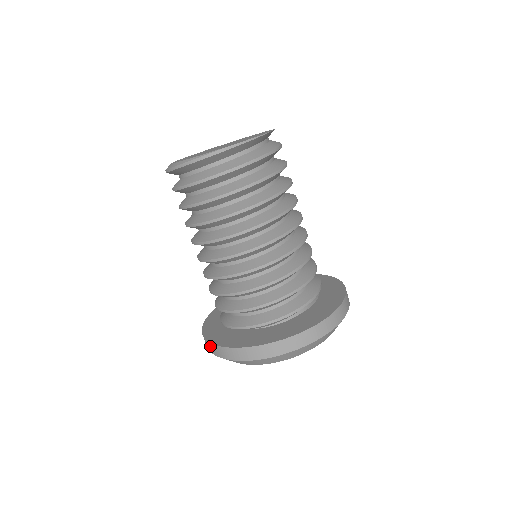
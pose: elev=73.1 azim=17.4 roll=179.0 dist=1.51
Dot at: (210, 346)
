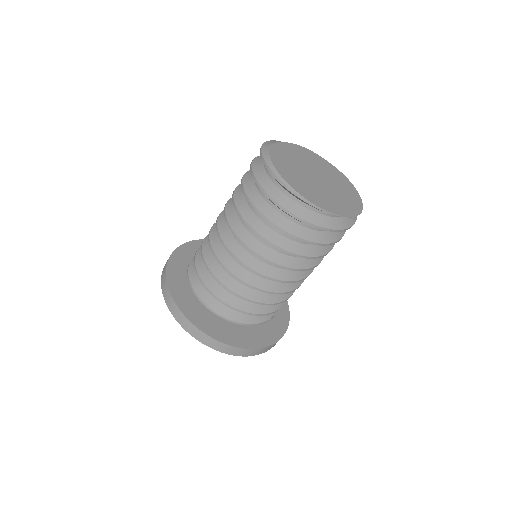
Dot at: (164, 271)
